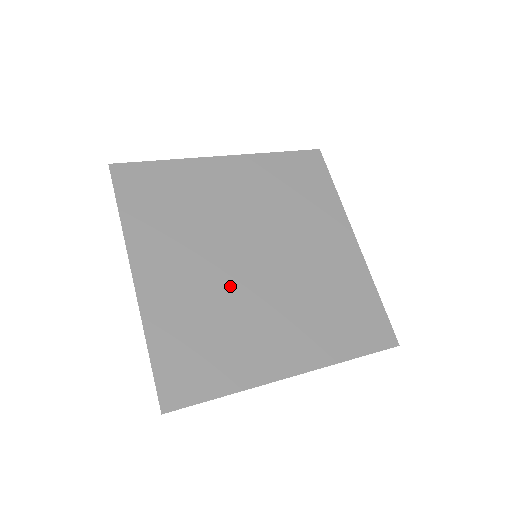
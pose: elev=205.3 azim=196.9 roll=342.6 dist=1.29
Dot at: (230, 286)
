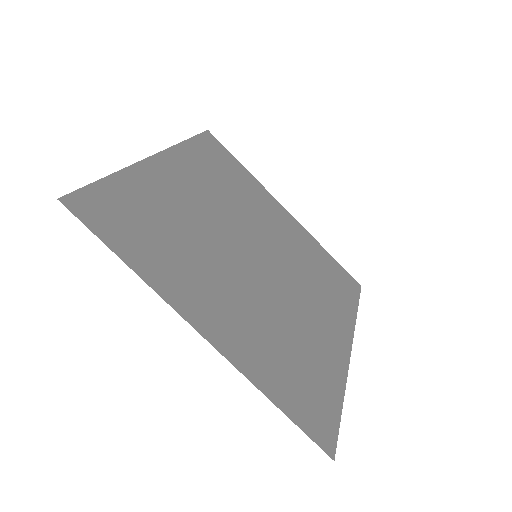
Dot at: (266, 297)
